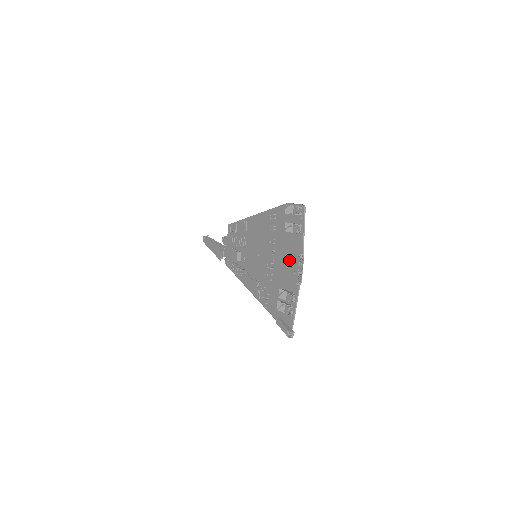
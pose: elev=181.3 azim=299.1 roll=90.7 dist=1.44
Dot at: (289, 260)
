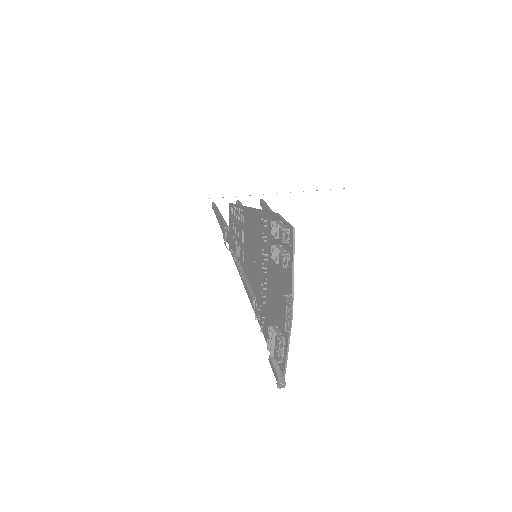
Dot at: (280, 292)
